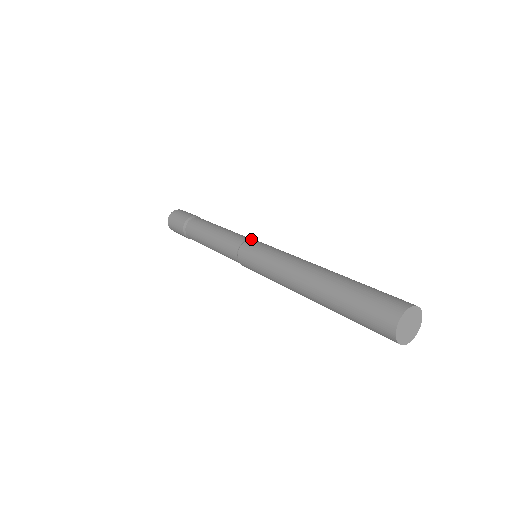
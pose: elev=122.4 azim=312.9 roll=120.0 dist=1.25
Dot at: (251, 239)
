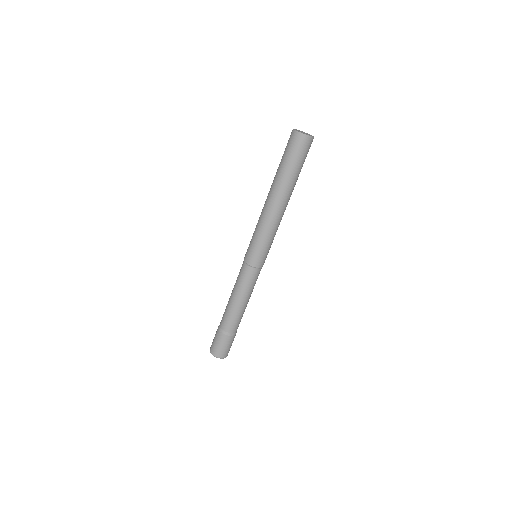
Dot at: occluded
